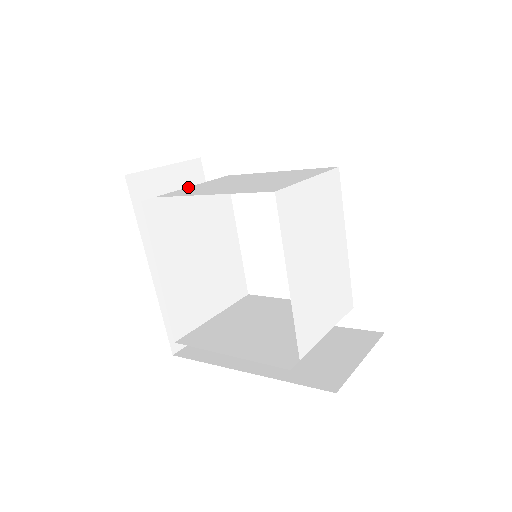
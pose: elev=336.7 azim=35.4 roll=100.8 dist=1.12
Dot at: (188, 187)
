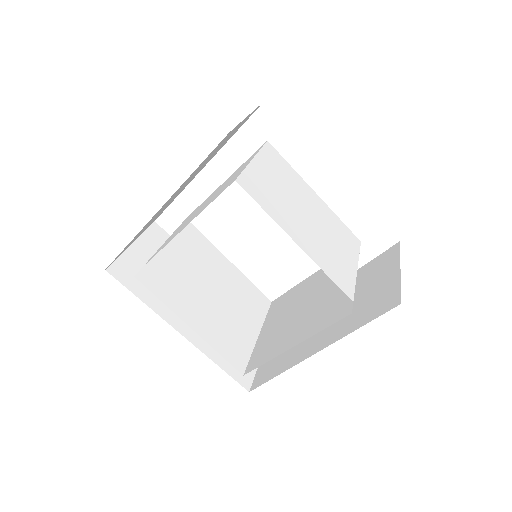
Dot at: occluded
